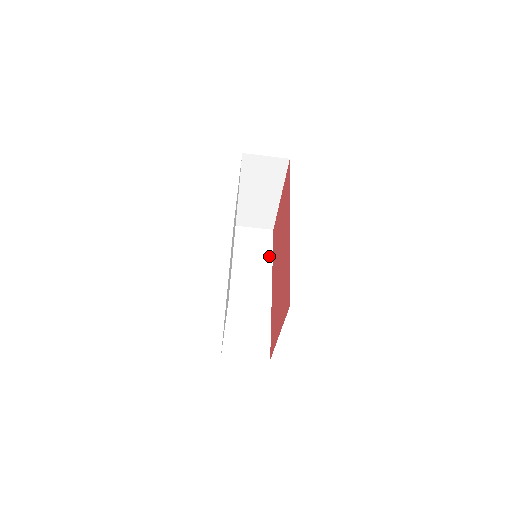
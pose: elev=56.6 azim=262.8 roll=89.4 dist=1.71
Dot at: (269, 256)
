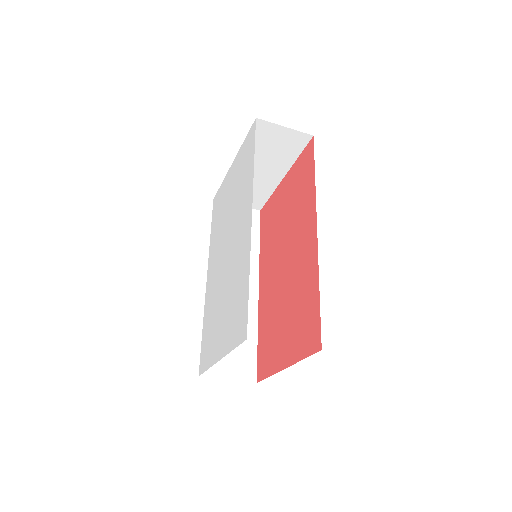
Dot at: (255, 245)
